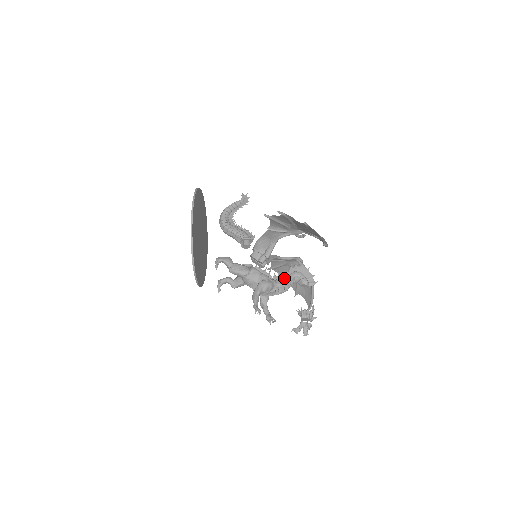
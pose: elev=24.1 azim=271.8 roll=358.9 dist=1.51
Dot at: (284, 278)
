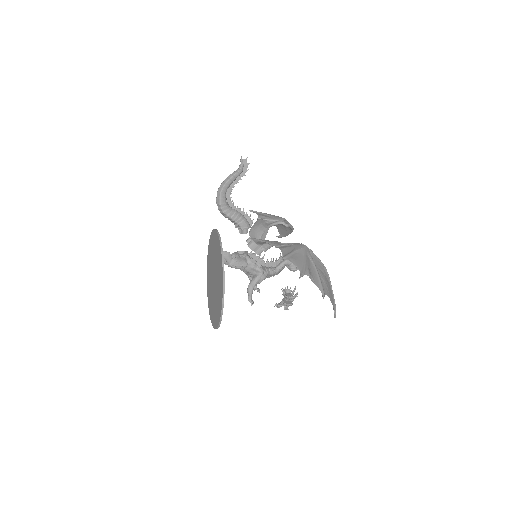
Dot at: (276, 264)
